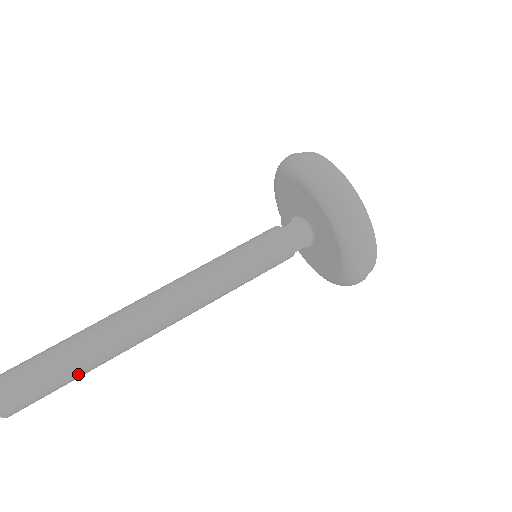
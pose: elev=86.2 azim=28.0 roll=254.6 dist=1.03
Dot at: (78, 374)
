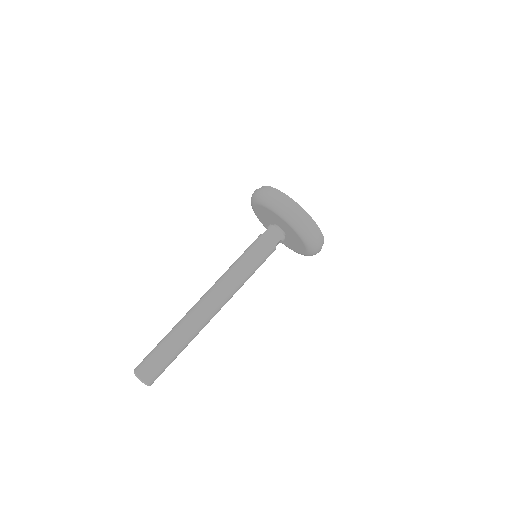
Dot at: (179, 351)
